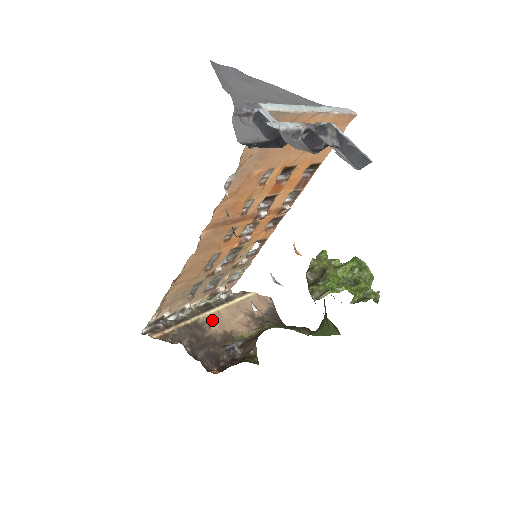
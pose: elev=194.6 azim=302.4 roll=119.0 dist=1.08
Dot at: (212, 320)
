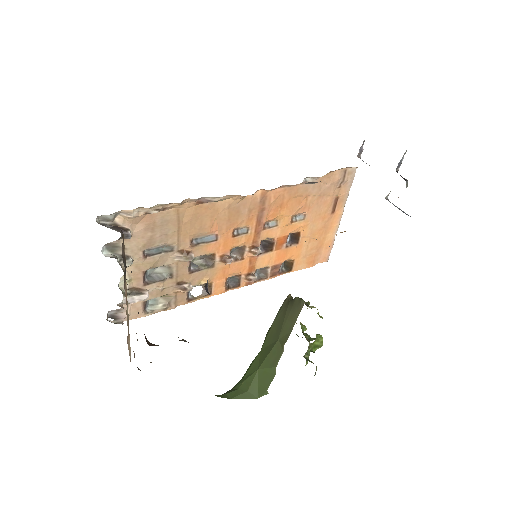
Dot at: (126, 302)
